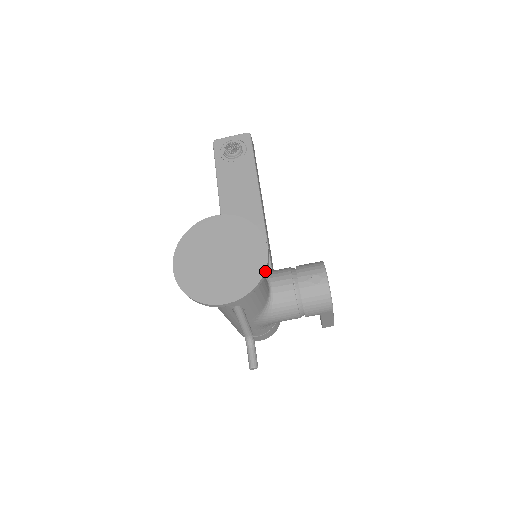
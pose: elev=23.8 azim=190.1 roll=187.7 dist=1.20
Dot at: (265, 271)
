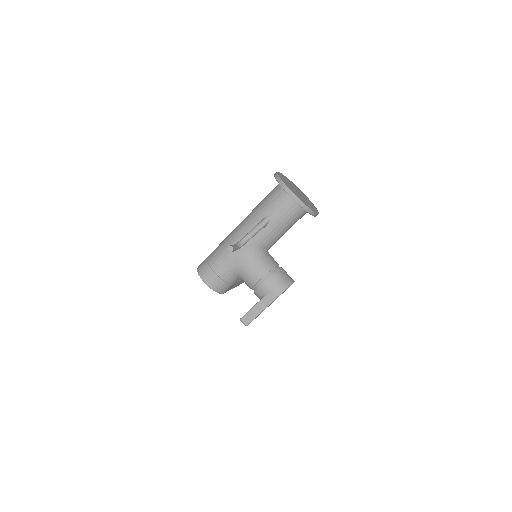
Dot at: (313, 212)
